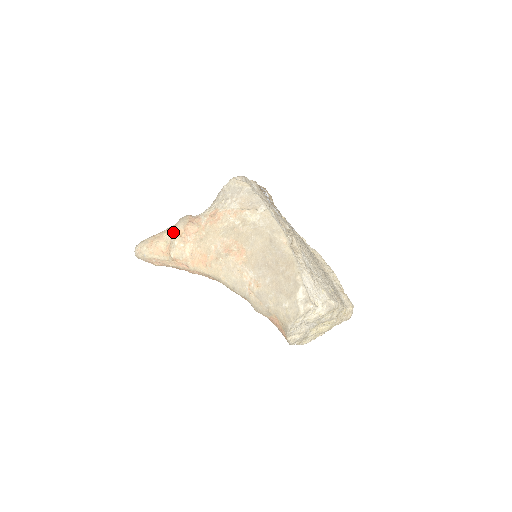
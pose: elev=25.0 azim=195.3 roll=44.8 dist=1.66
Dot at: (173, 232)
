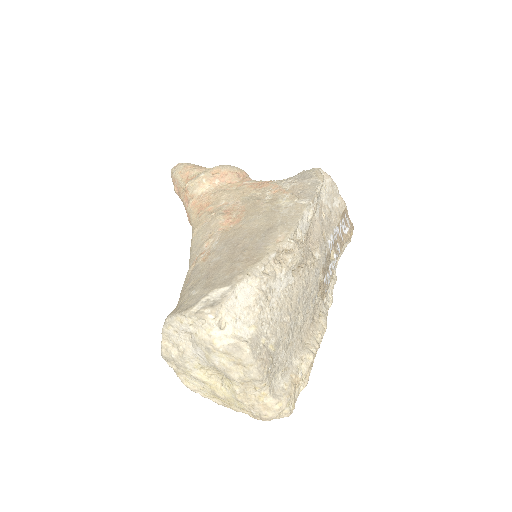
Dot at: (213, 167)
